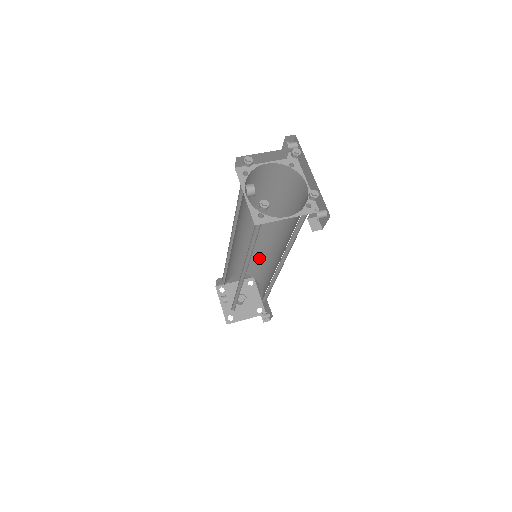
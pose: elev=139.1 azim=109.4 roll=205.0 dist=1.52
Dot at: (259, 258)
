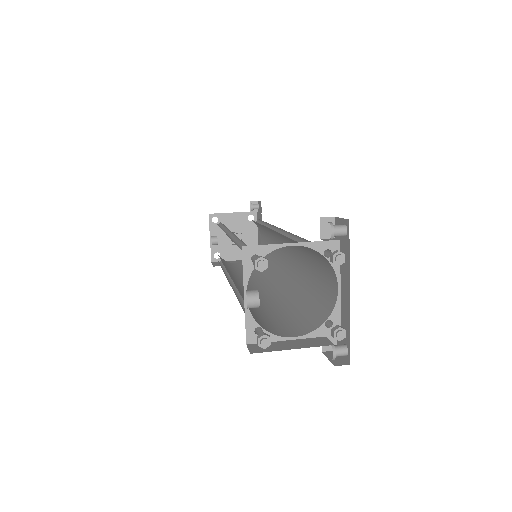
Dot at: (264, 227)
